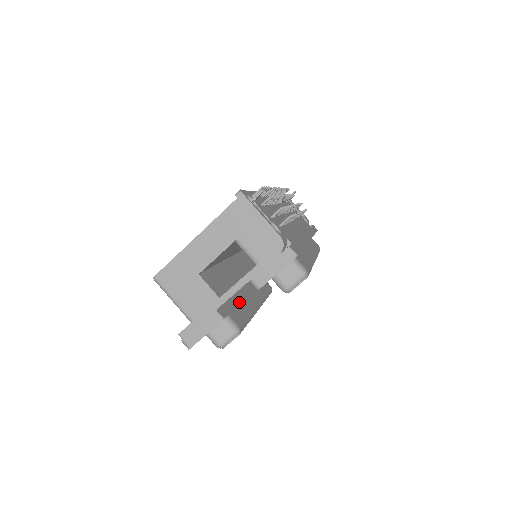
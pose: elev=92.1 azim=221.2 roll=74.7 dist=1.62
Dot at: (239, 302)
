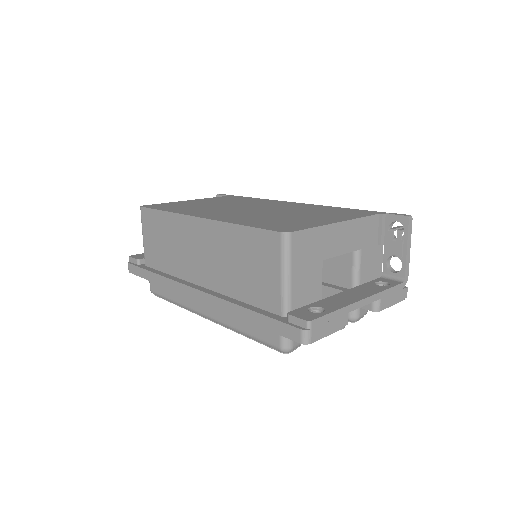
Dot at: occluded
